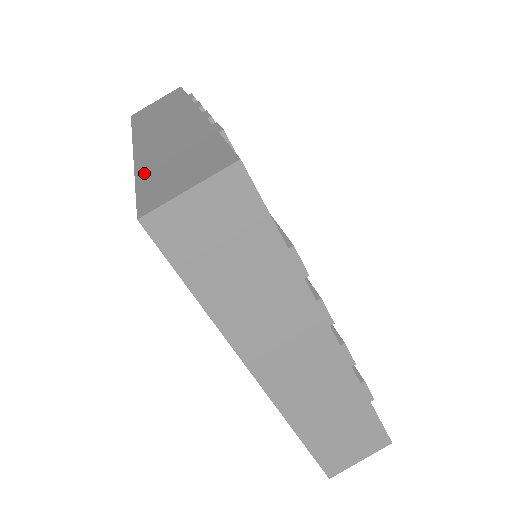
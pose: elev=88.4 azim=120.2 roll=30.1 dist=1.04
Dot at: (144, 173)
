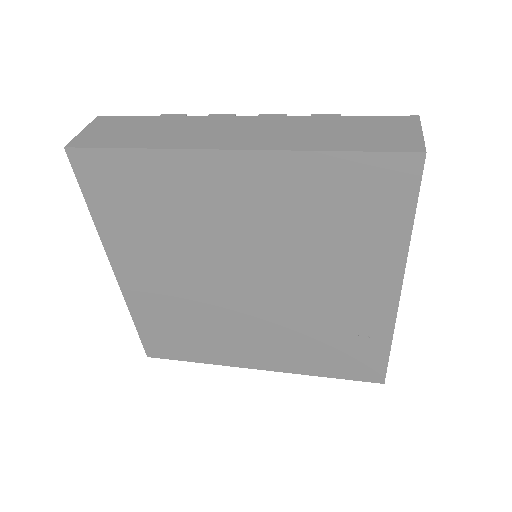
Dot at: occluded
